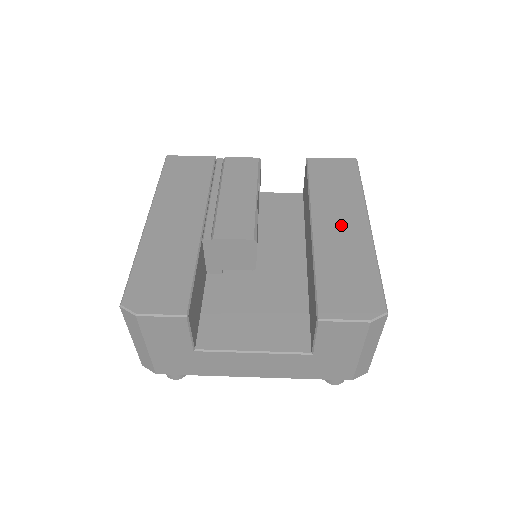
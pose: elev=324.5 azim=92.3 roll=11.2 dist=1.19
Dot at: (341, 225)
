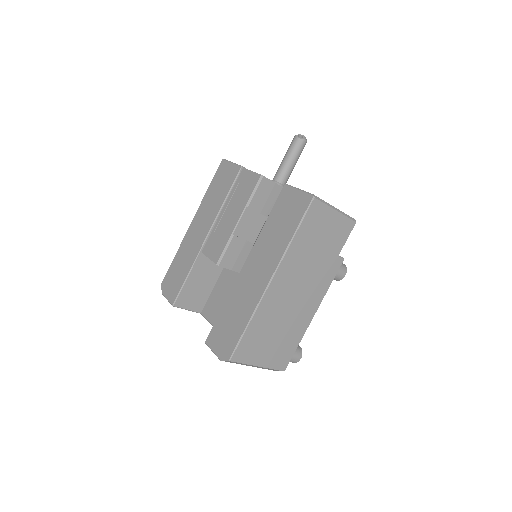
Dot at: (255, 274)
